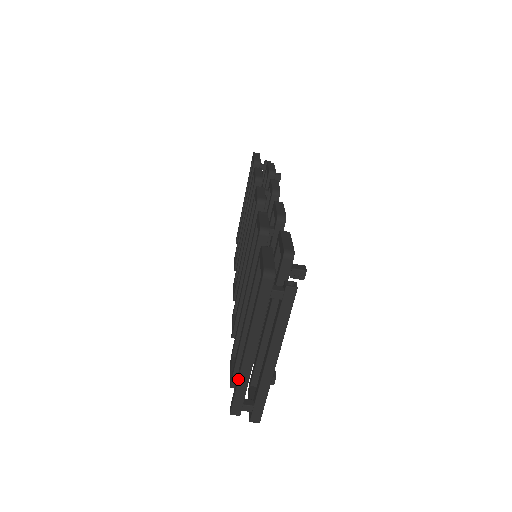
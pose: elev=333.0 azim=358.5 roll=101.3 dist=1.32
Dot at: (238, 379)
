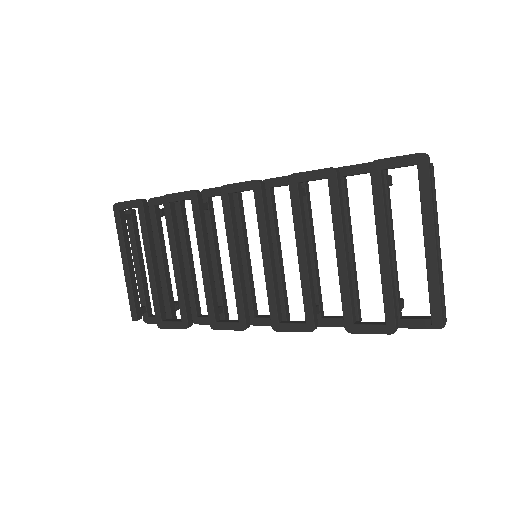
Dot at: (439, 278)
